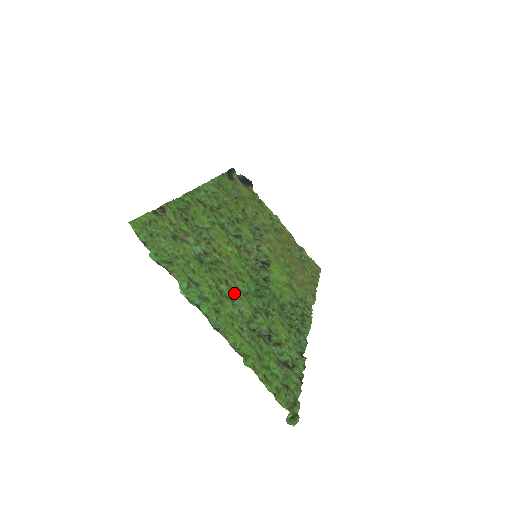
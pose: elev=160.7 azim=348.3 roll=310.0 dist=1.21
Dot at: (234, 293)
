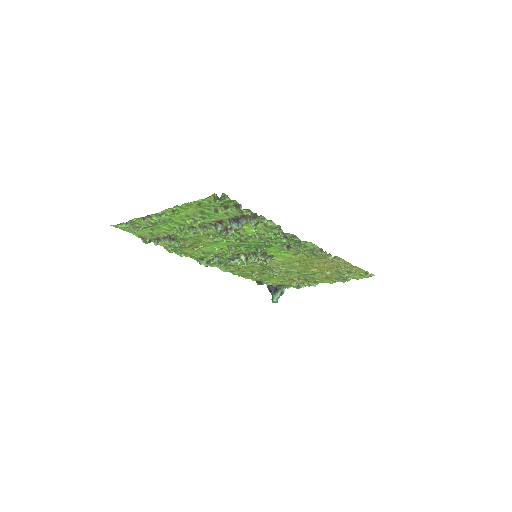
Dot at: occluded
